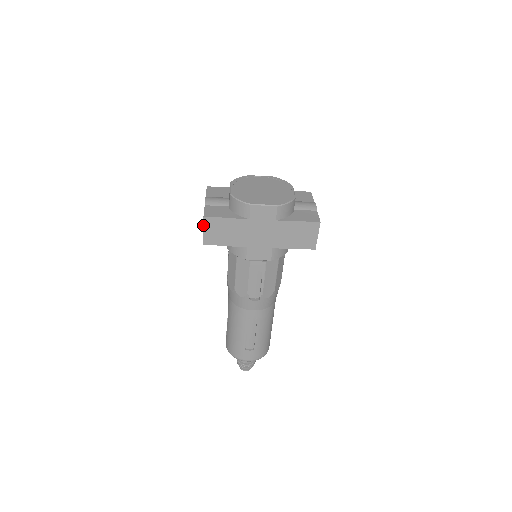
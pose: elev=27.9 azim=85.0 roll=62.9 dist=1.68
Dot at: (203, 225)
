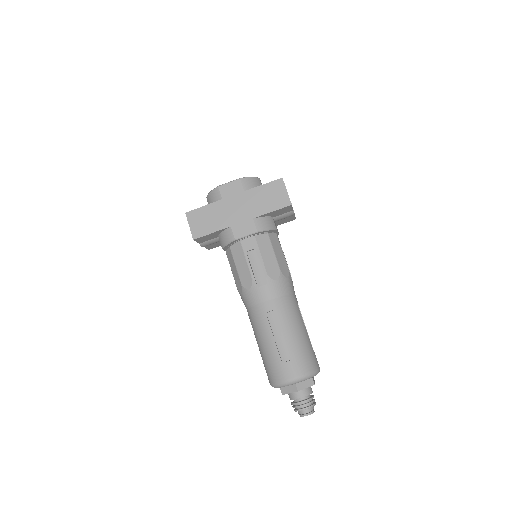
Dot at: occluded
